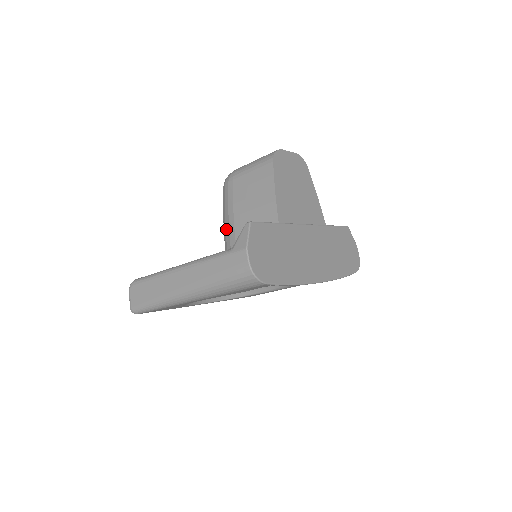
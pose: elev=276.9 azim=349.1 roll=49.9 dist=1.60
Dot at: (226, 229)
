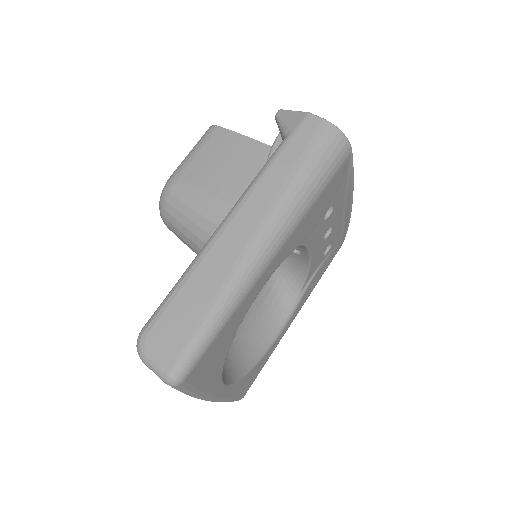
Dot at: (213, 220)
